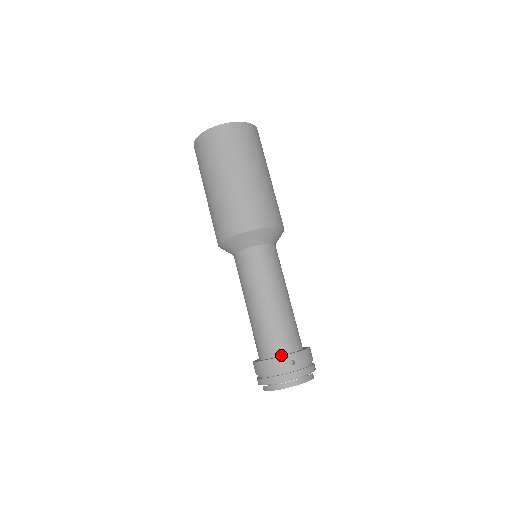
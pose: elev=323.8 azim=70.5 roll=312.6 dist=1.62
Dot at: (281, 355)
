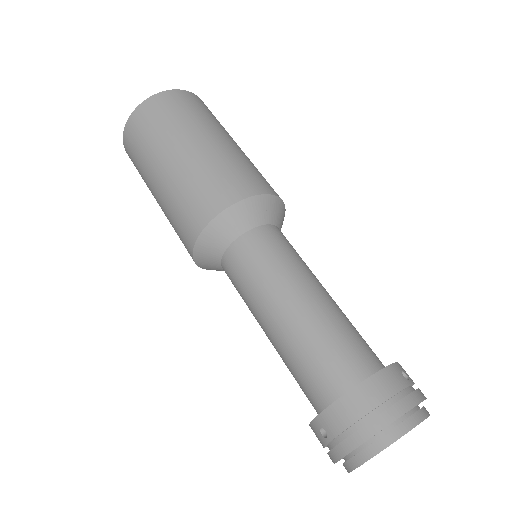
Dot at: occluded
